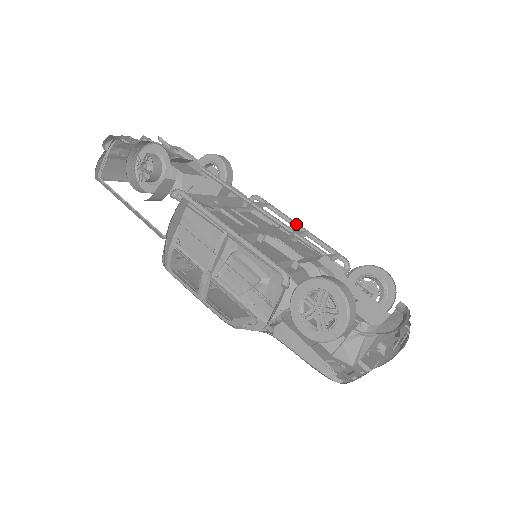
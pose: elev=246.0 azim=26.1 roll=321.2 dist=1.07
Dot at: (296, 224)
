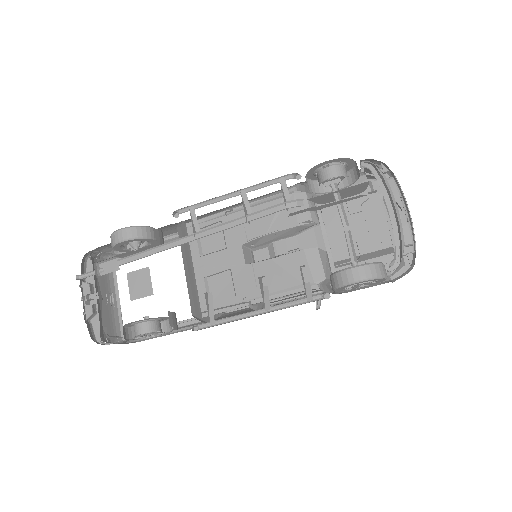
Dot at: (226, 194)
